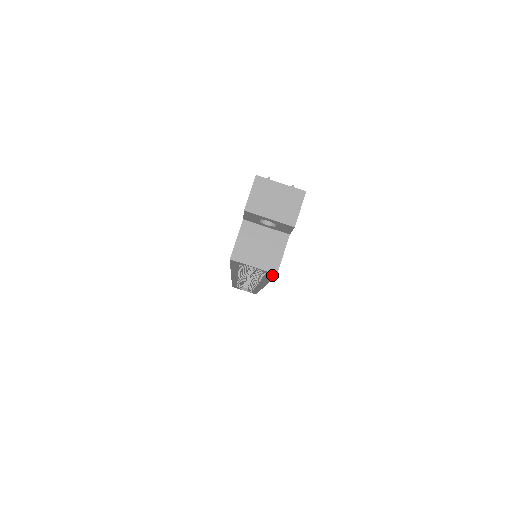
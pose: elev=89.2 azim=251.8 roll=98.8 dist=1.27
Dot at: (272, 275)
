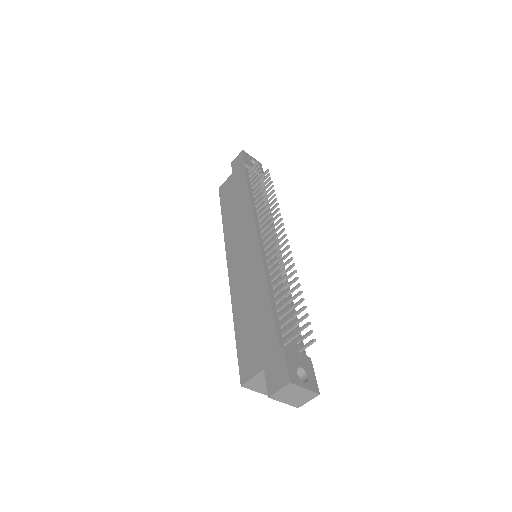
Dot at: occluded
